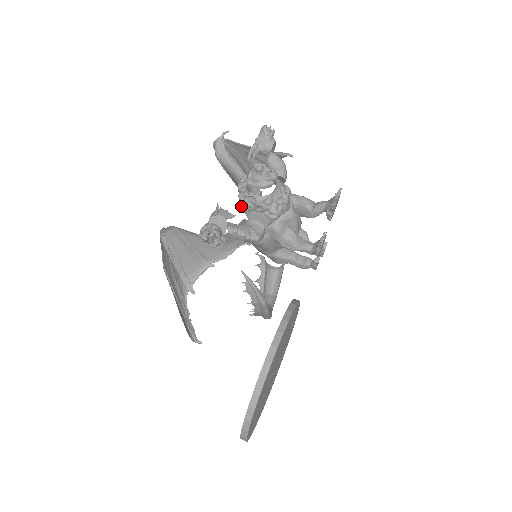
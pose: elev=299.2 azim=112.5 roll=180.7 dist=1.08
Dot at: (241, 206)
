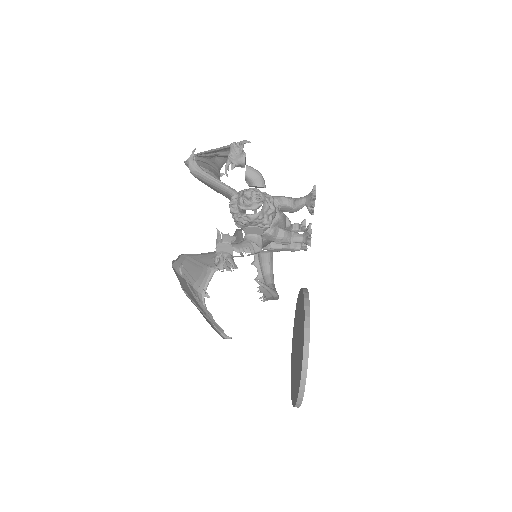
Dot at: (236, 223)
